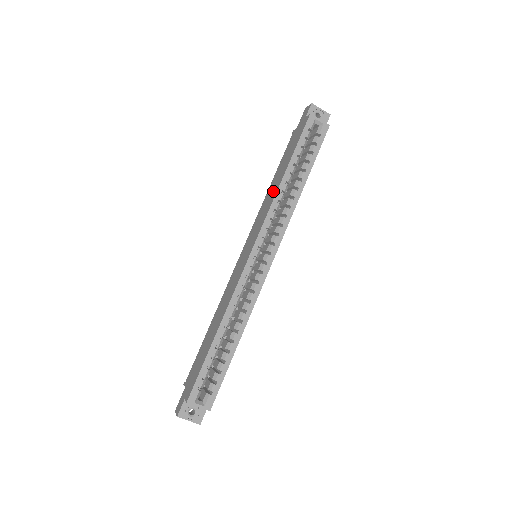
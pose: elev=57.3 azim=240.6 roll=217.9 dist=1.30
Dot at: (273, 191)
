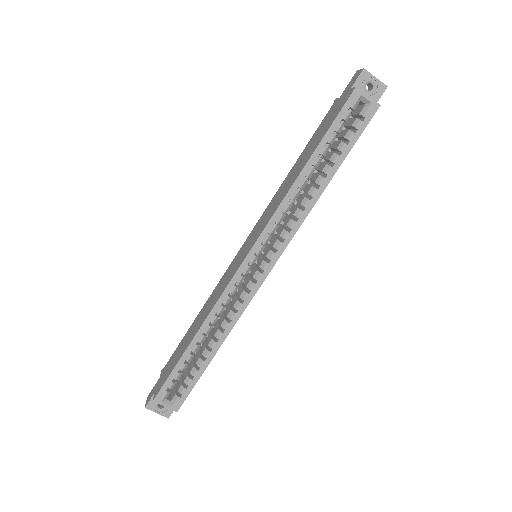
Dot at: (289, 183)
